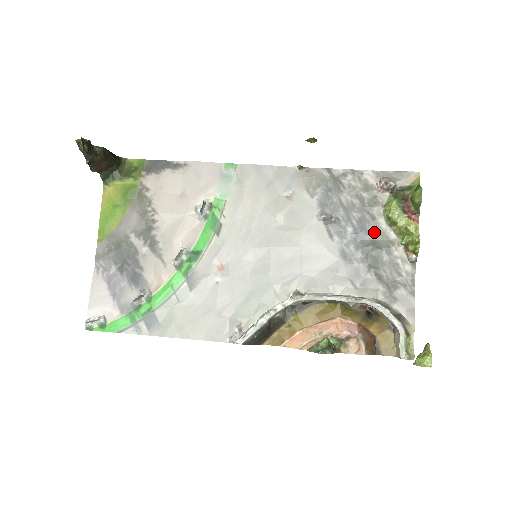
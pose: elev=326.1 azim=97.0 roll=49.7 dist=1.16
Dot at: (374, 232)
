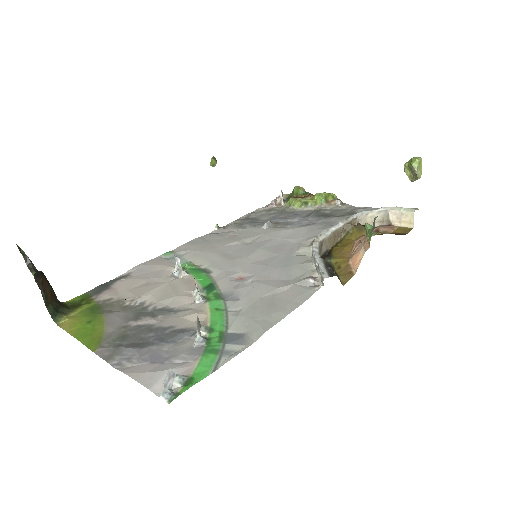
Dot at: (303, 213)
